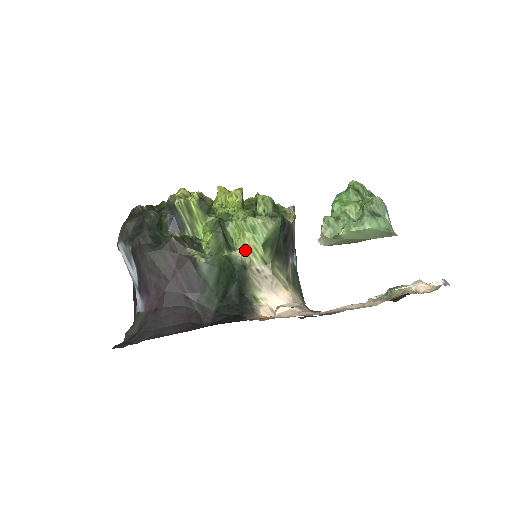
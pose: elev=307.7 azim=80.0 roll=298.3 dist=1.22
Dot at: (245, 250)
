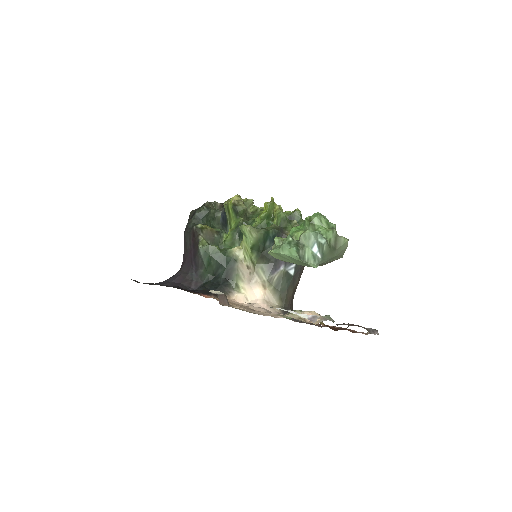
Dot at: (241, 248)
